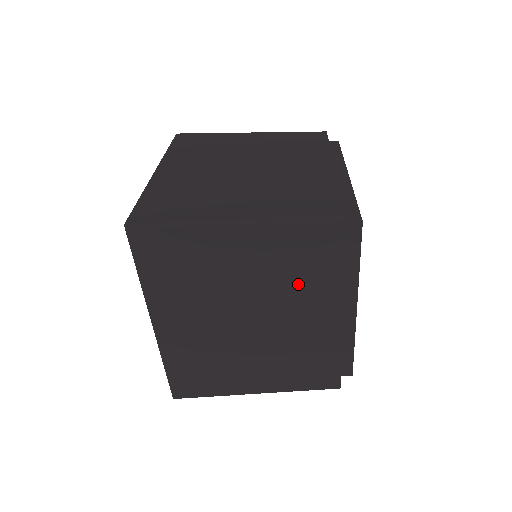
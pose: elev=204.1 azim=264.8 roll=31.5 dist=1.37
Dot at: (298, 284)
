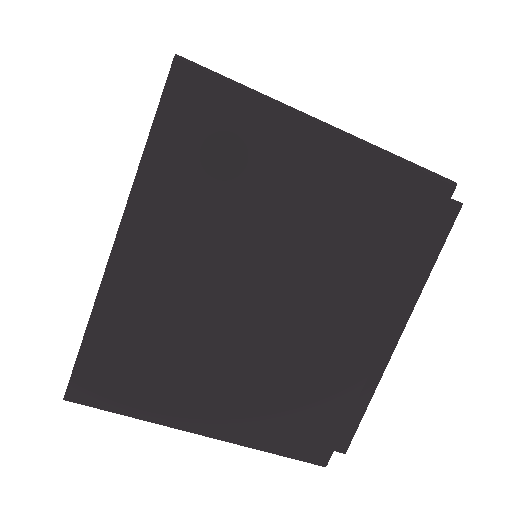
Dot at: (354, 256)
